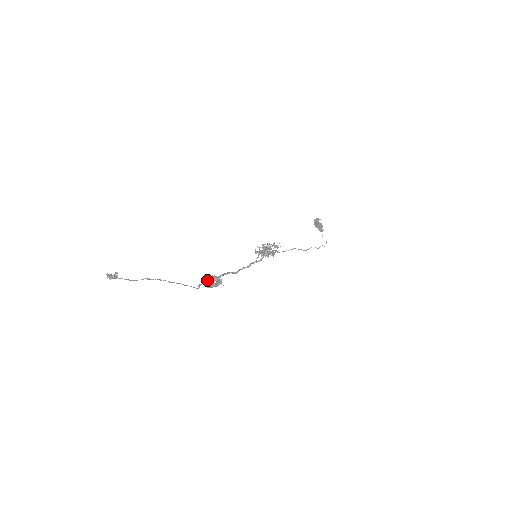
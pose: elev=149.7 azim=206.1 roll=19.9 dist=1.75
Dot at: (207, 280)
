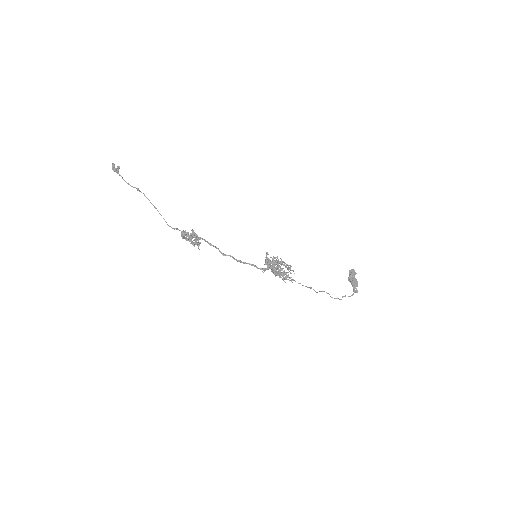
Dot at: occluded
